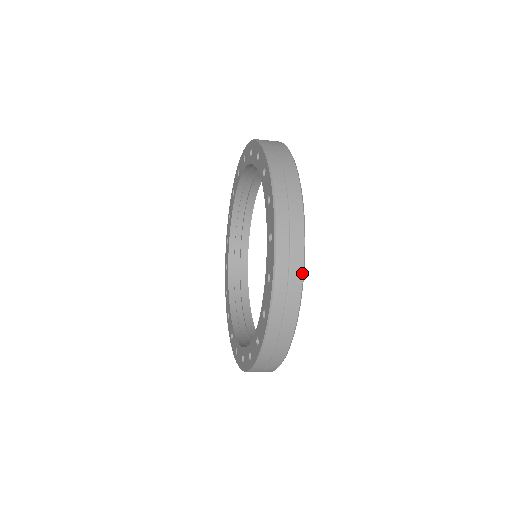
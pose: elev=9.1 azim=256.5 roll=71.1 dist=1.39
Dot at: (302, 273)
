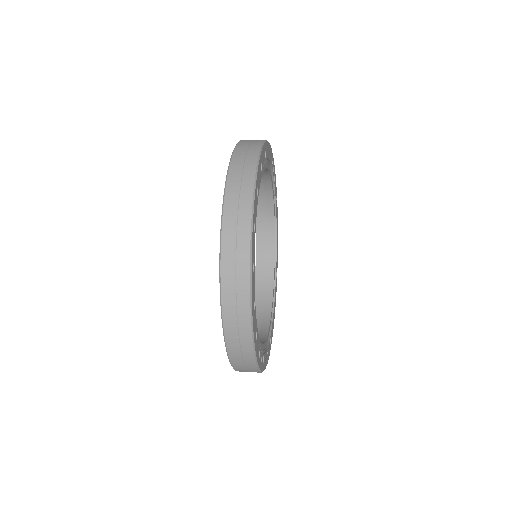
Dot at: (254, 176)
